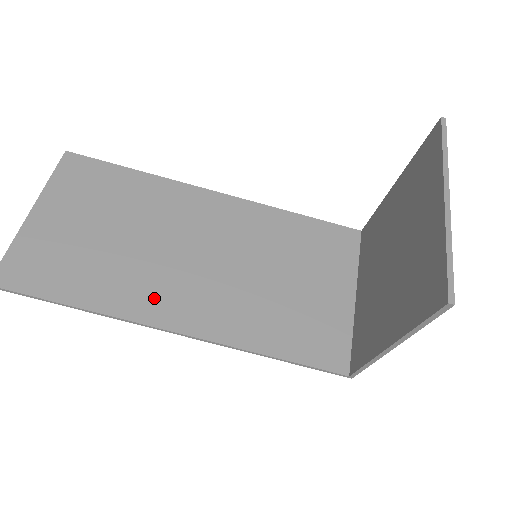
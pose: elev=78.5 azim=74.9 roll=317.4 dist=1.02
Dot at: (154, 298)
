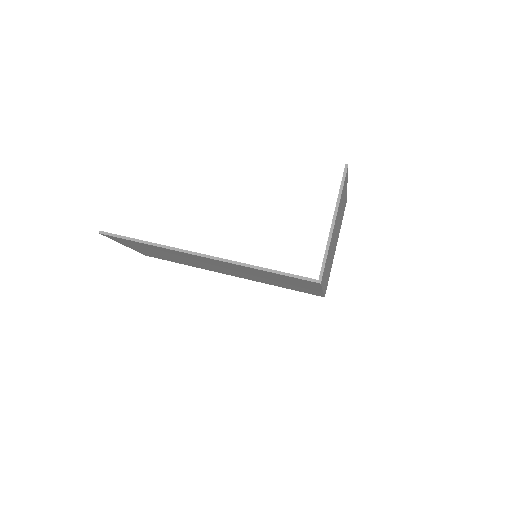
Dot at: occluded
